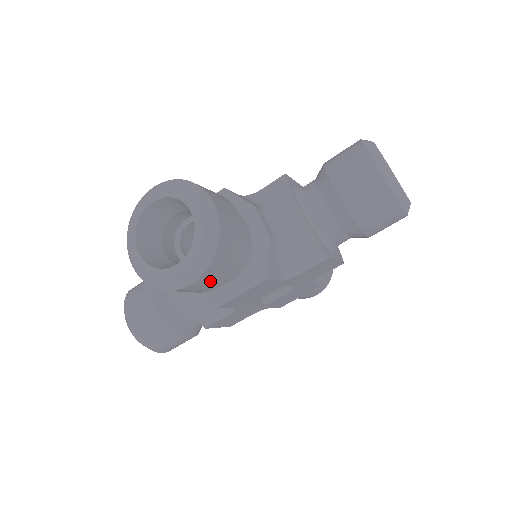
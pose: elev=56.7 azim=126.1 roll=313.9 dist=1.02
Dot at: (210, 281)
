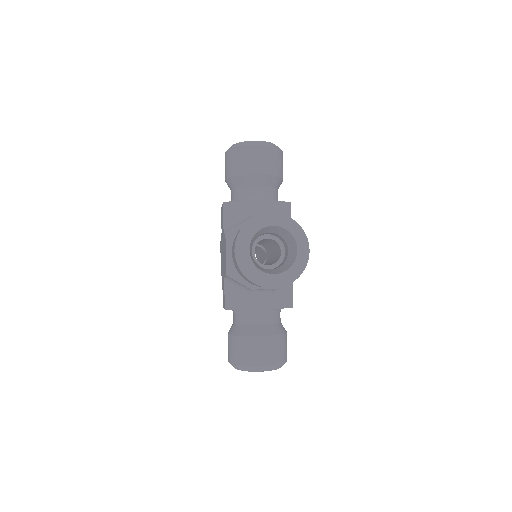
Dot at: occluded
